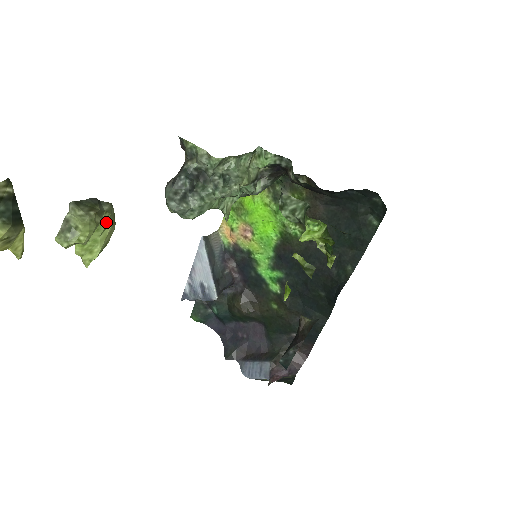
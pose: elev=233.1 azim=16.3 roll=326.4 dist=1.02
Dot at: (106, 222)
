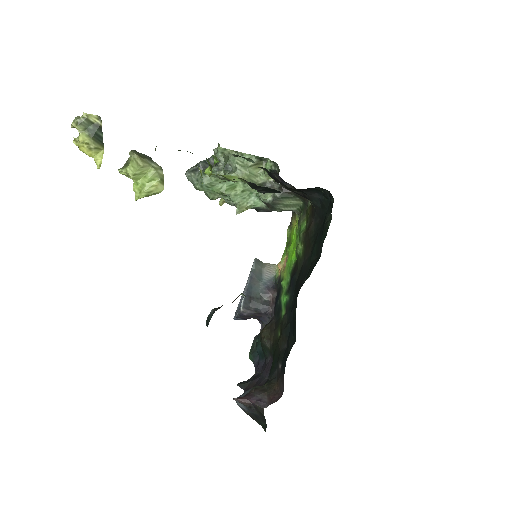
Dot at: (152, 174)
